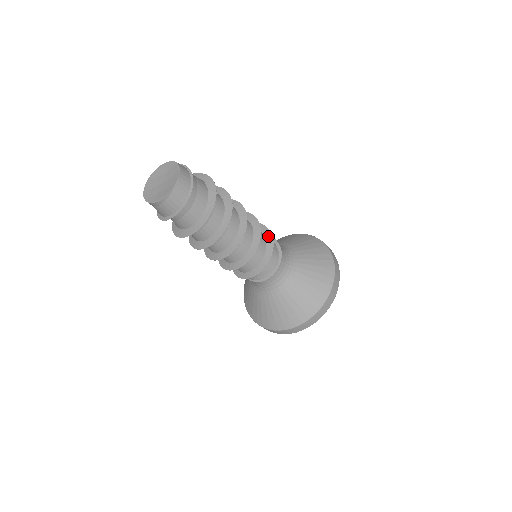
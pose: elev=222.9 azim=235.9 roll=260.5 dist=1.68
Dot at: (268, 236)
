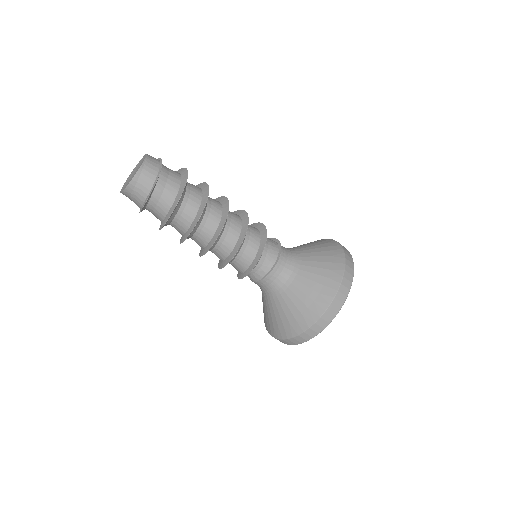
Dot at: (256, 225)
